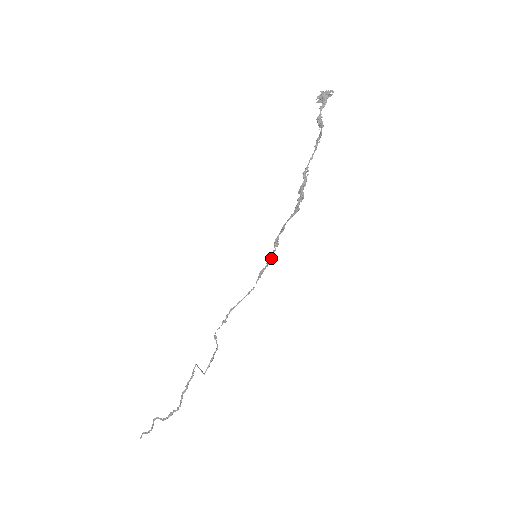
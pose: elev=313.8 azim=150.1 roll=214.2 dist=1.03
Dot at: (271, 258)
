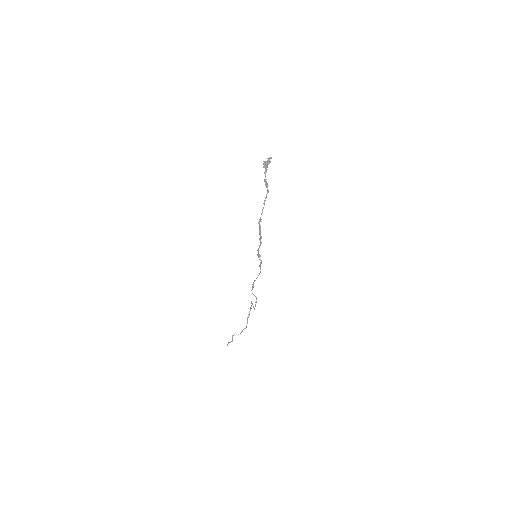
Dot at: (260, 262)
